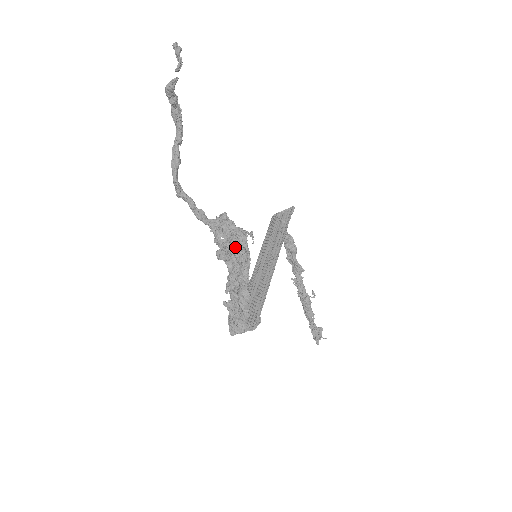
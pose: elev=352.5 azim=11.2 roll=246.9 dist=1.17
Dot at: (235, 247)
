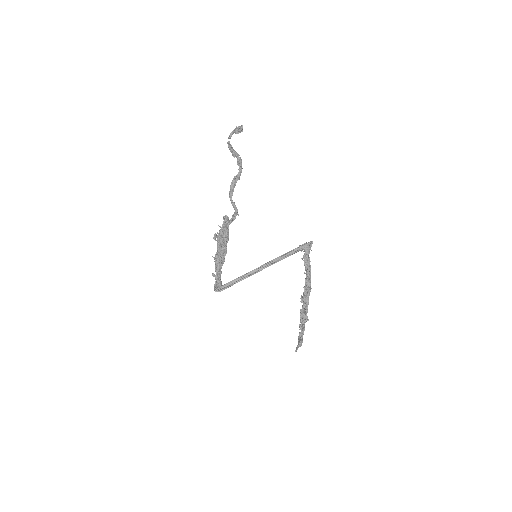
Dot at: (218, 234)
